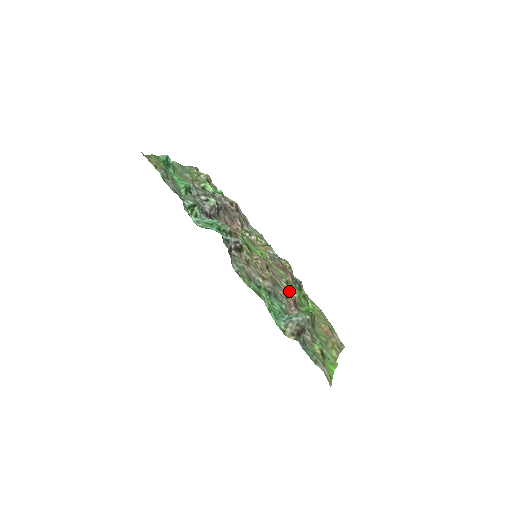
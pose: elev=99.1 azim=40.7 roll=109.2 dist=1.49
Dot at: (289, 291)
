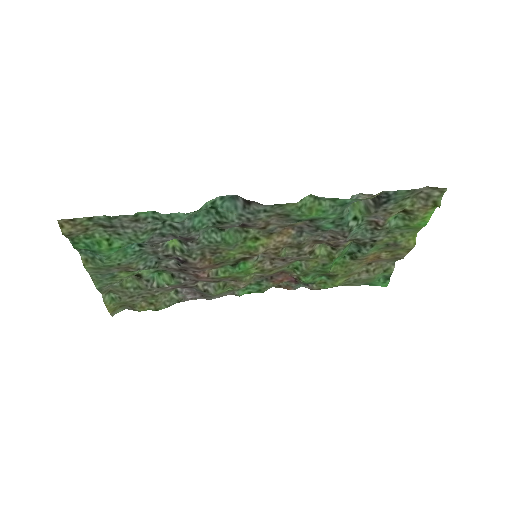
Dot at: (313, 249)
